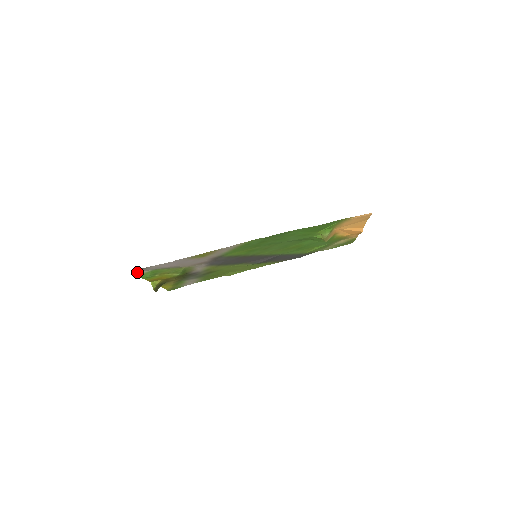
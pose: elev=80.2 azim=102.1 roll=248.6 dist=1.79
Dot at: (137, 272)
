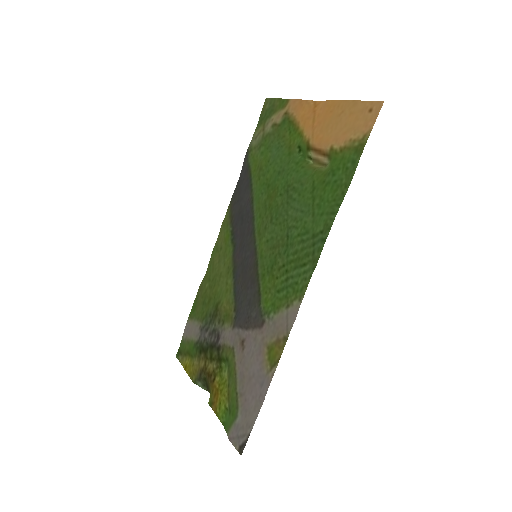
Dot at: (229, 439)
